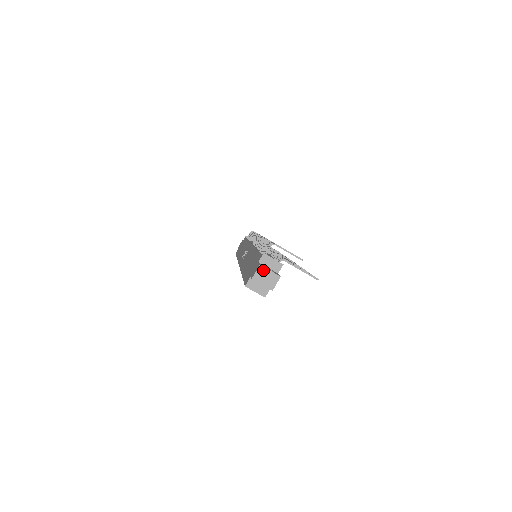
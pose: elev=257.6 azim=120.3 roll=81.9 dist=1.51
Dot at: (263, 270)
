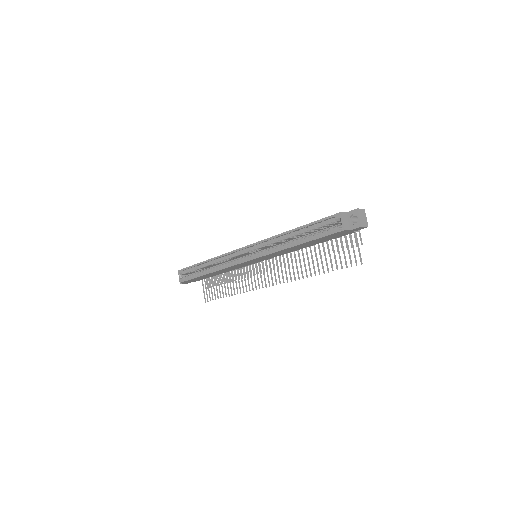
Dot at: (364, 213)
